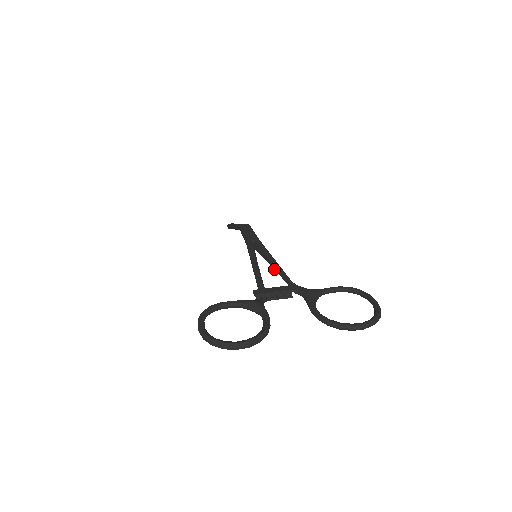
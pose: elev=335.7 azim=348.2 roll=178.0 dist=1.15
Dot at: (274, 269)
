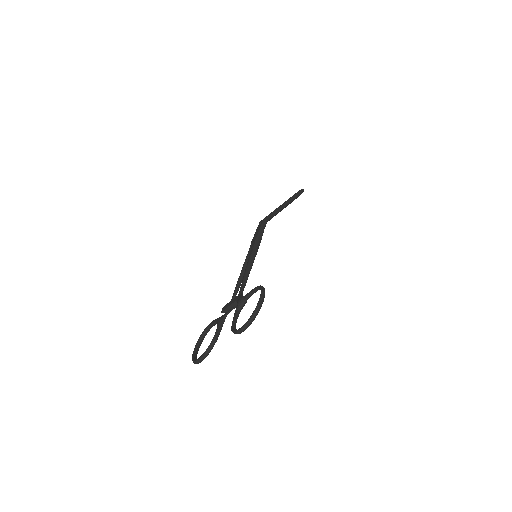
Dot at: (248, 274)
